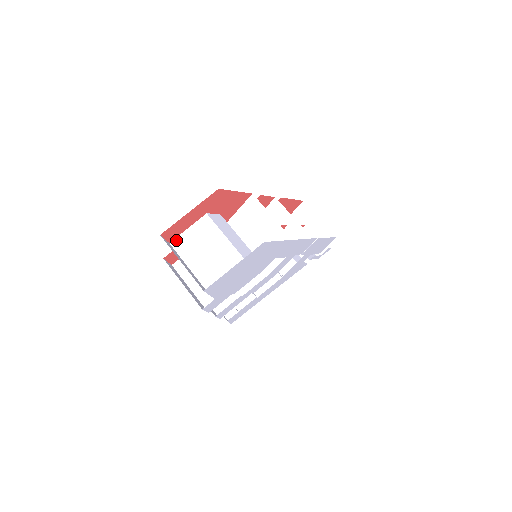
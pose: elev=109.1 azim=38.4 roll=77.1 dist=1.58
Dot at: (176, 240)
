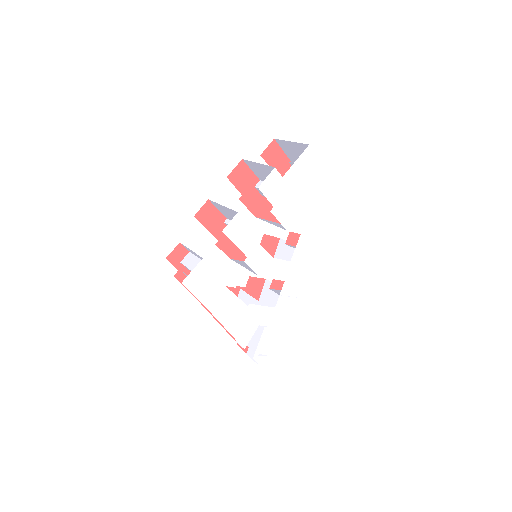
Dot at: (264, 159)
